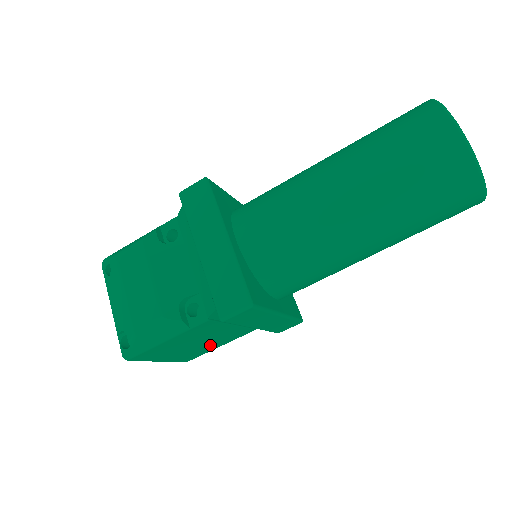
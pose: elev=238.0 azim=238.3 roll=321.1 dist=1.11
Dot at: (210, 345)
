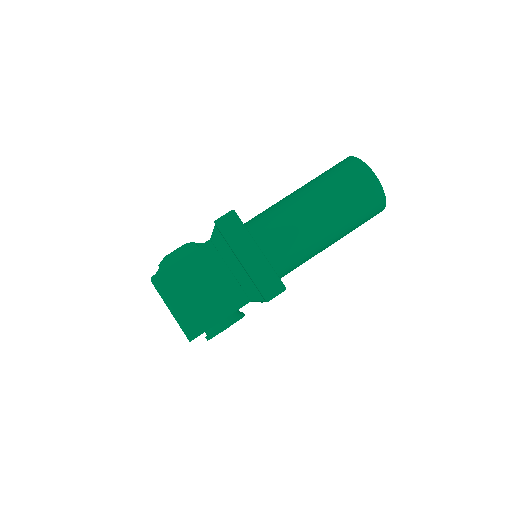
Dot at: (213, 307)
